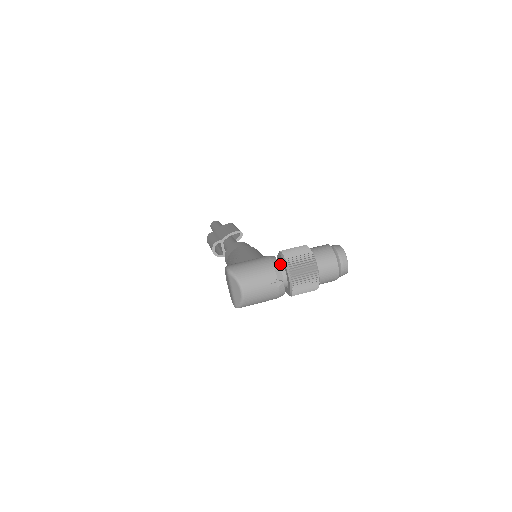
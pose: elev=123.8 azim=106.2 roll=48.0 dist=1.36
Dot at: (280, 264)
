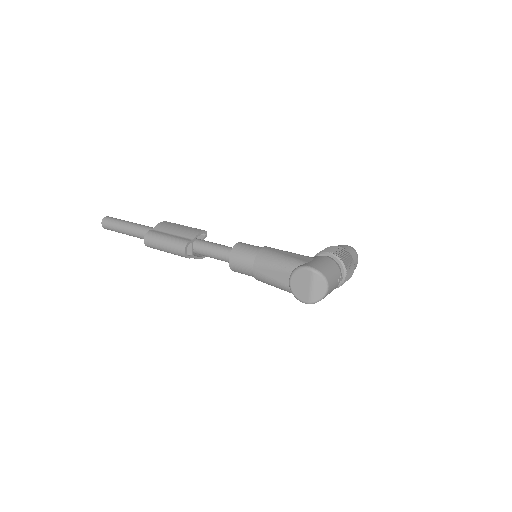
Dot at: occluded
